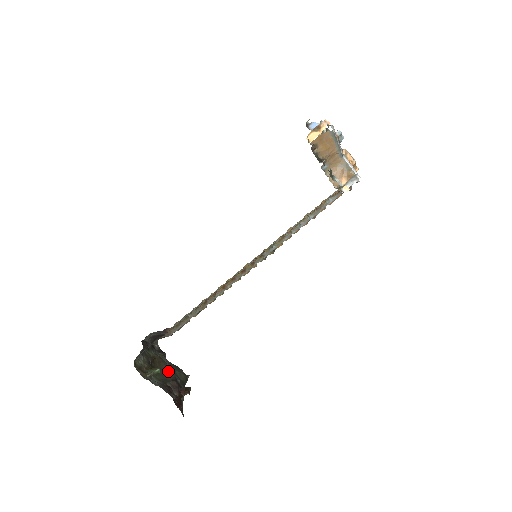
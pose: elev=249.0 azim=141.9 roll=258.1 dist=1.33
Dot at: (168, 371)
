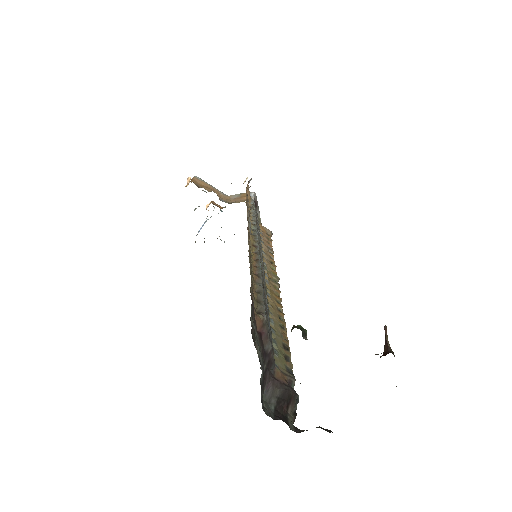
Dot at: occluded
